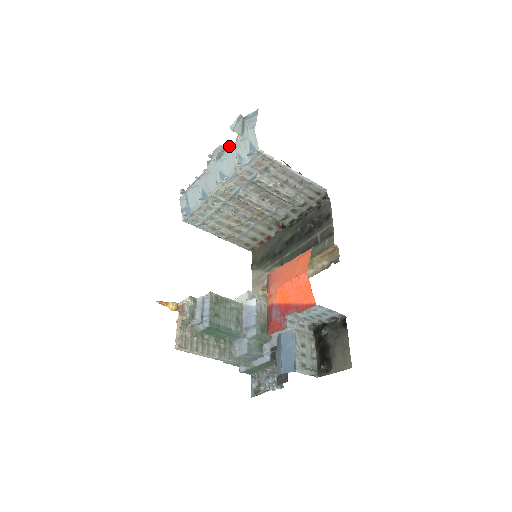
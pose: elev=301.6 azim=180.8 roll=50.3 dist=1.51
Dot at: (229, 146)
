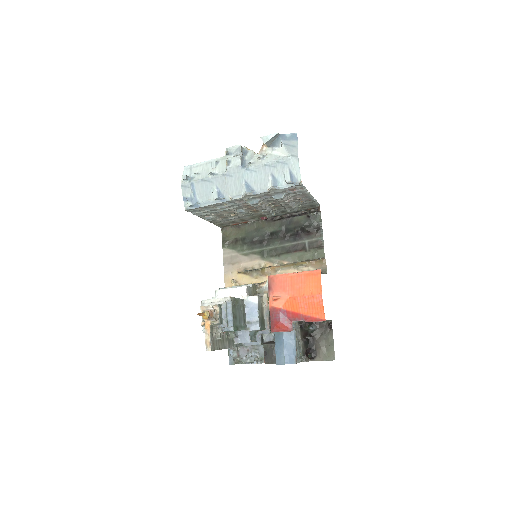
Dot at: (258, 157)
